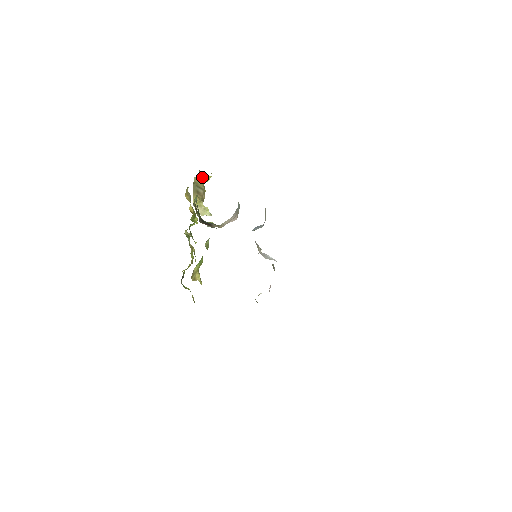
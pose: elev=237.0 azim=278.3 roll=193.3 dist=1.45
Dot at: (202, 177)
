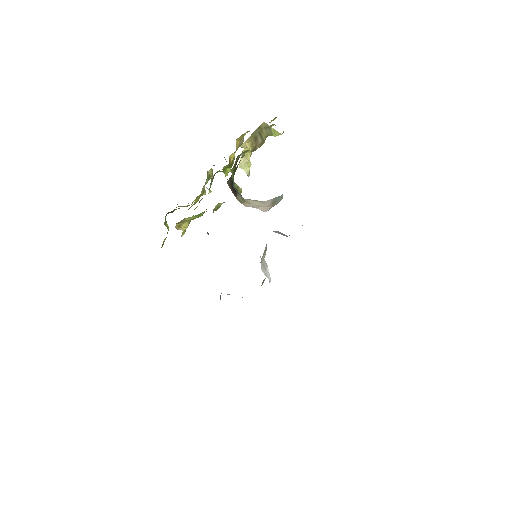
Dot at: (272, 128)
